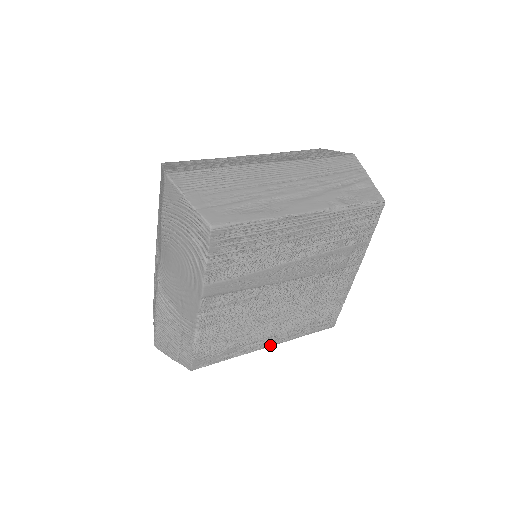
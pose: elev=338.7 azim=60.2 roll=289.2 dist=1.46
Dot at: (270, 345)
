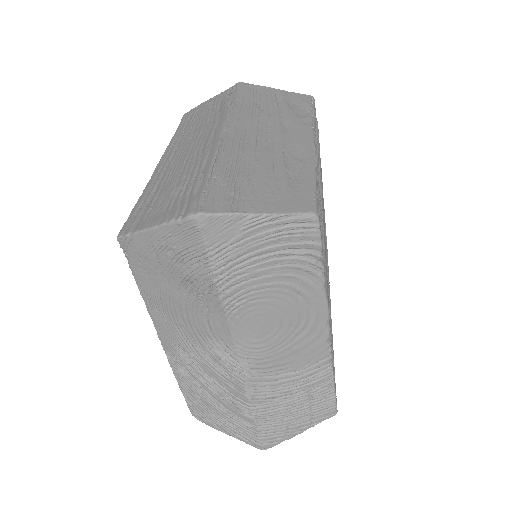
Dot at: occluded
